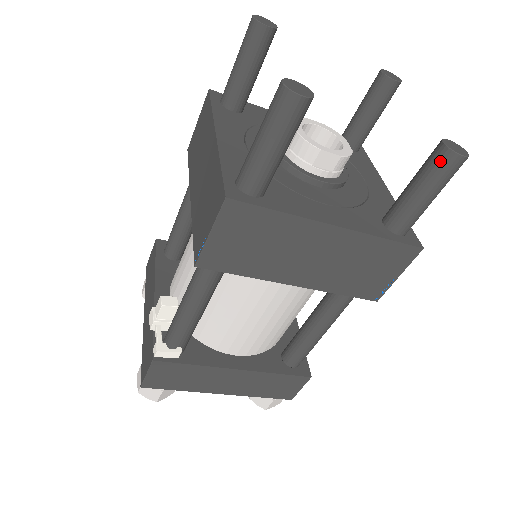
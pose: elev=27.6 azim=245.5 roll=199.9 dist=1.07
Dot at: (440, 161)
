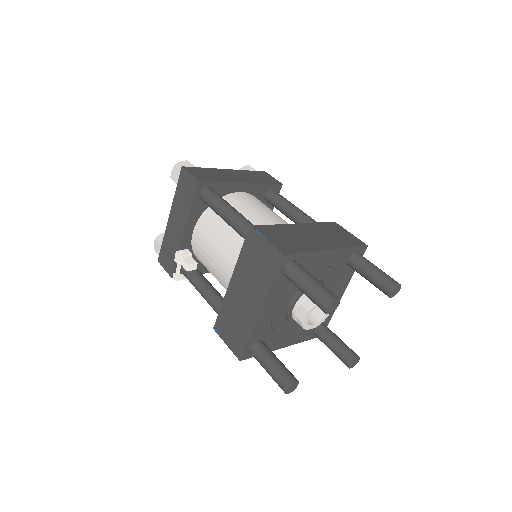
Dot at: (343, 362)
